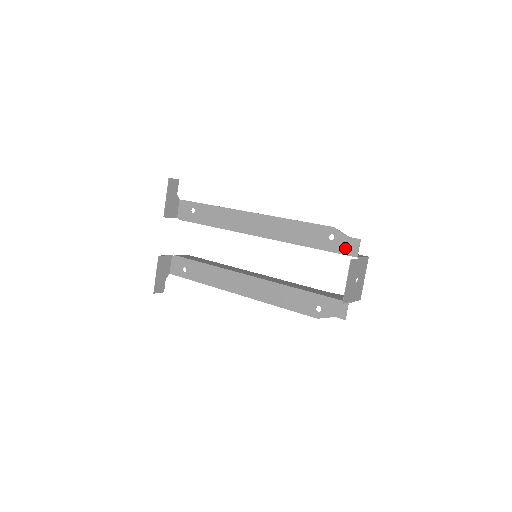
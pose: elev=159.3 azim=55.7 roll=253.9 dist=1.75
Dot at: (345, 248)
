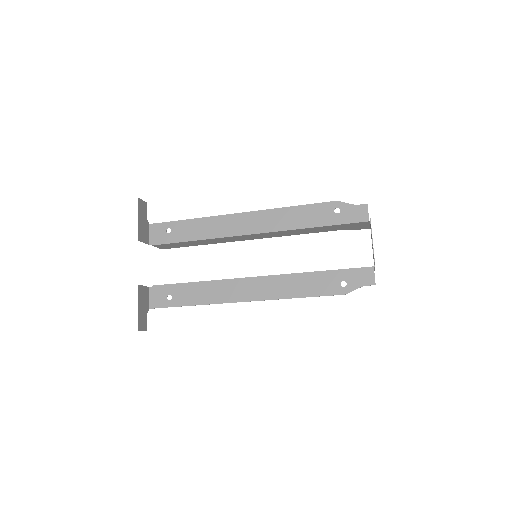
Dot at: (354, 216)
